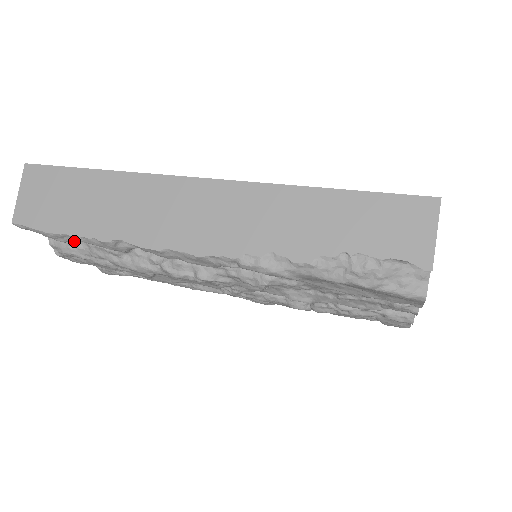
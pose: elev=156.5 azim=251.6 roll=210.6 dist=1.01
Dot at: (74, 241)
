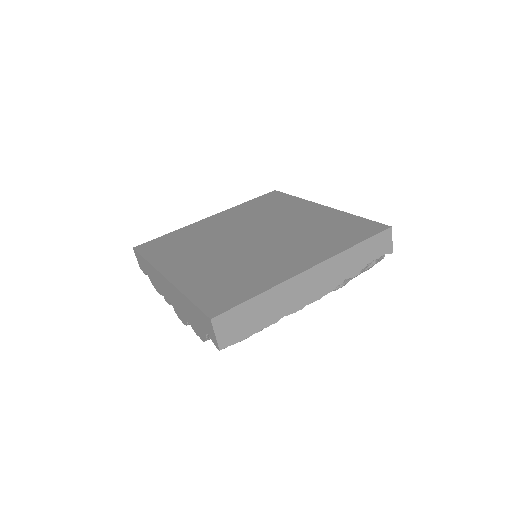
Dot at: occluded
